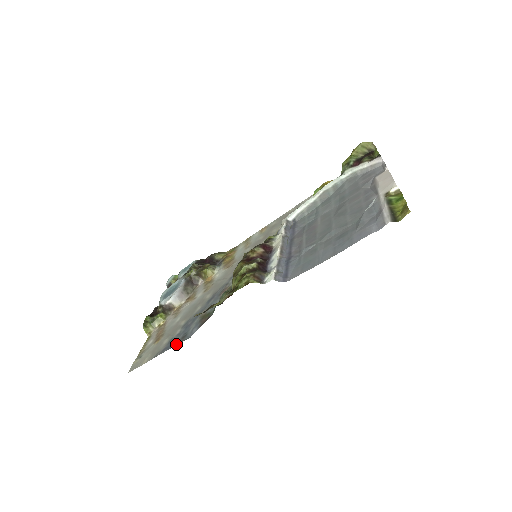
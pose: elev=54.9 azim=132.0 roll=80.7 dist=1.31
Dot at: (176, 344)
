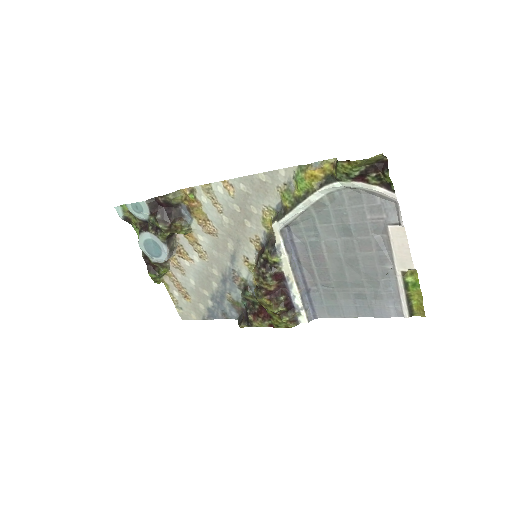
Dot at: occluded
